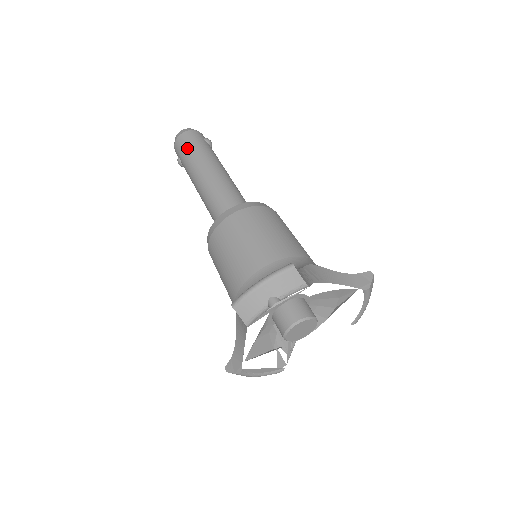
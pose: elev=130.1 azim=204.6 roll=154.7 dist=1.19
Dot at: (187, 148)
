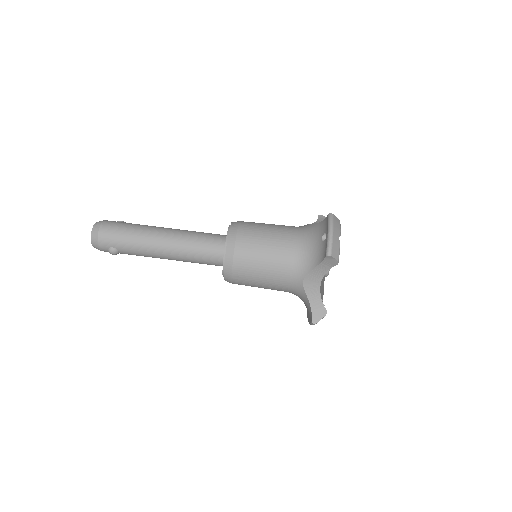
Dot at: (121, 233)
